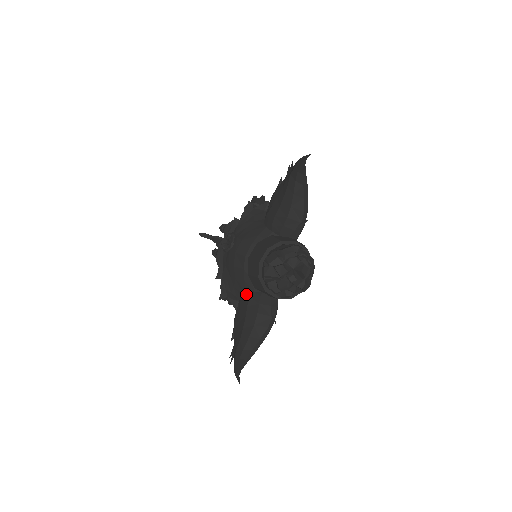
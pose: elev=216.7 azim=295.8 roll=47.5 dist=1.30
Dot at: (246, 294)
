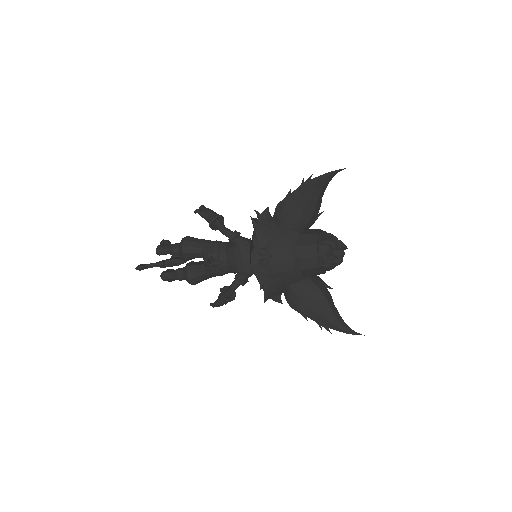
Dot at: (298, 285)
